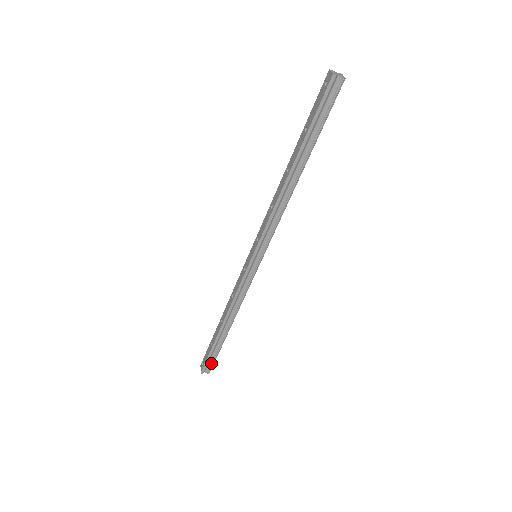
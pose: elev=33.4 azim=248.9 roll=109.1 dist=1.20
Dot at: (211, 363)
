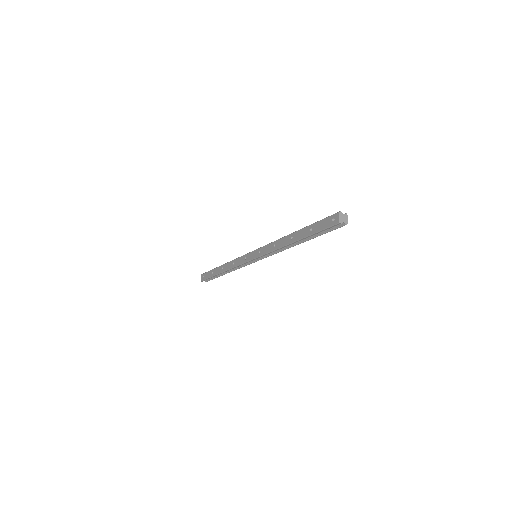
Dot at: (209, 279)
